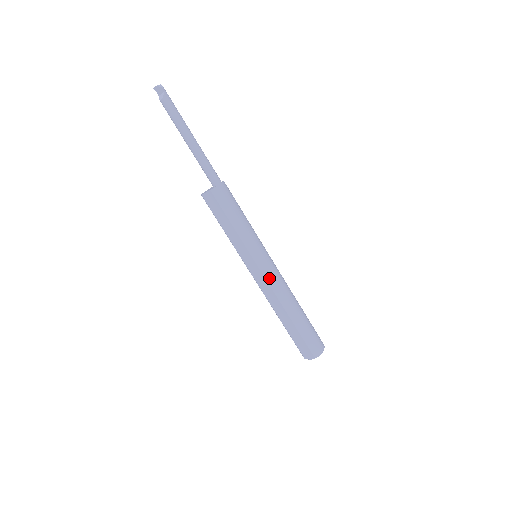
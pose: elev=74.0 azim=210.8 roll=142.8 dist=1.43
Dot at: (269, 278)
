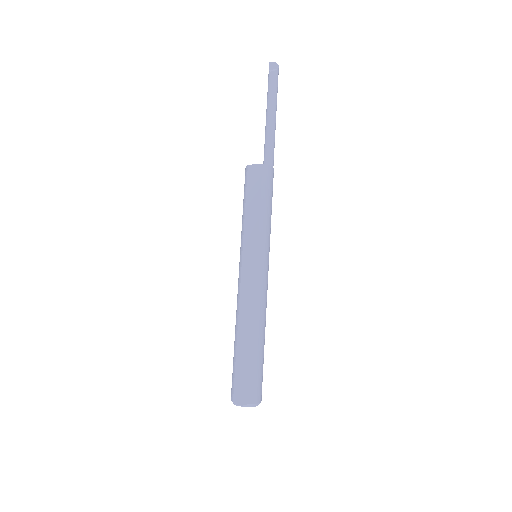
Dot at: (259, 281)
